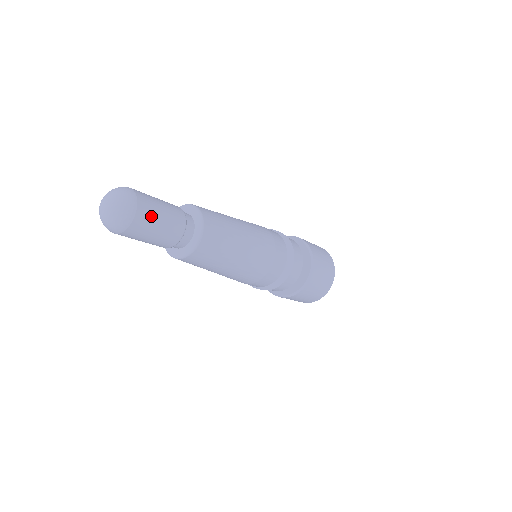
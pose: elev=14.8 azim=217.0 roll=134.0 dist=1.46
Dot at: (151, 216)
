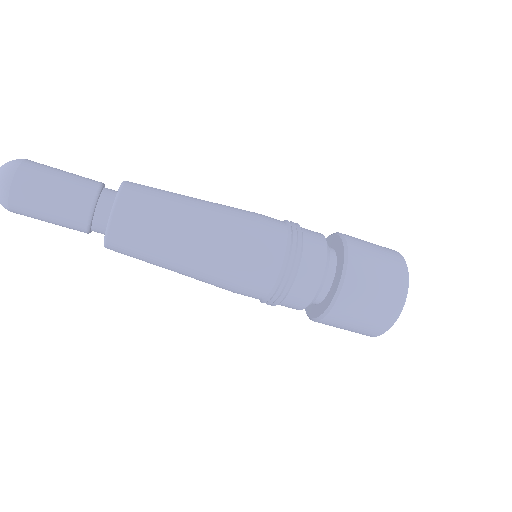
Dot at: (36, 186)
